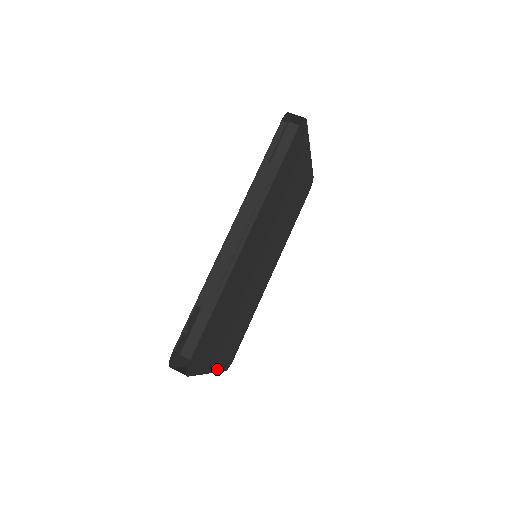
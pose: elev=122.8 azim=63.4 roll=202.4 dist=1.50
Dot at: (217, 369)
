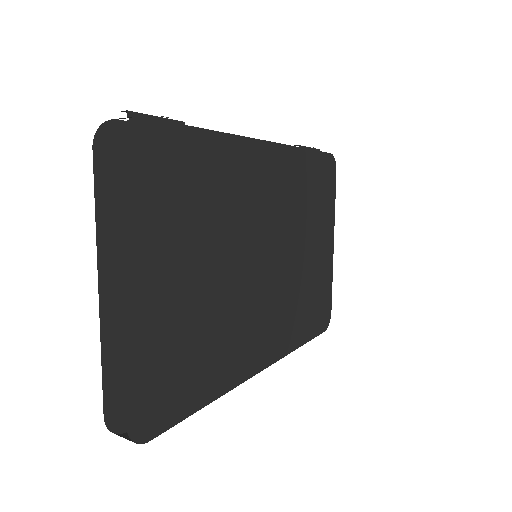
Dot at: (129, 342)
